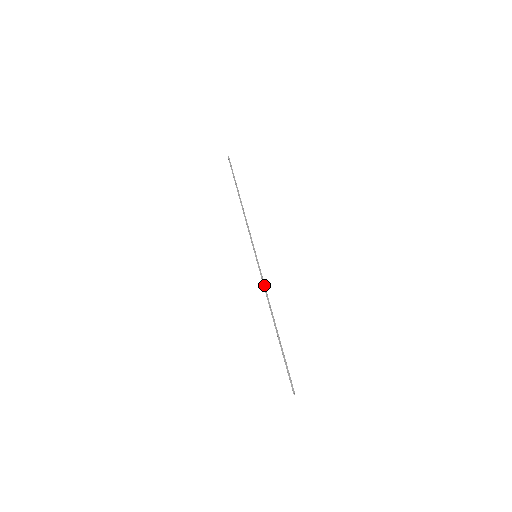
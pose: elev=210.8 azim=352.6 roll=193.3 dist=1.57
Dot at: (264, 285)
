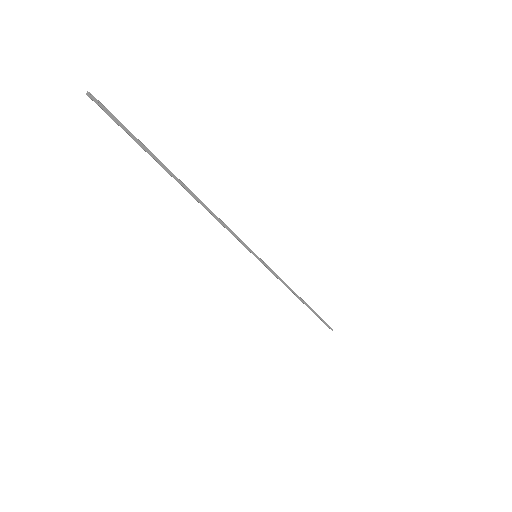
Dot at: (281, 279)
